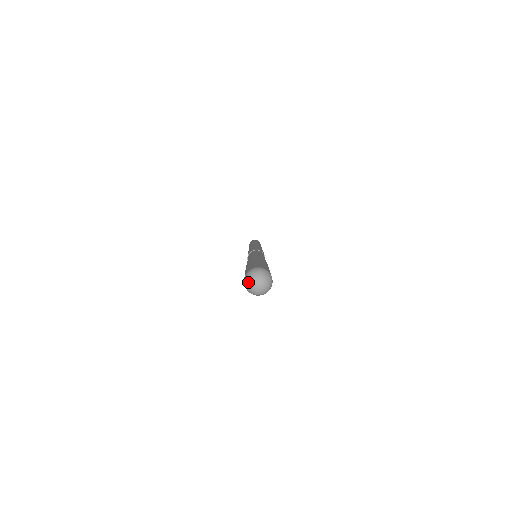
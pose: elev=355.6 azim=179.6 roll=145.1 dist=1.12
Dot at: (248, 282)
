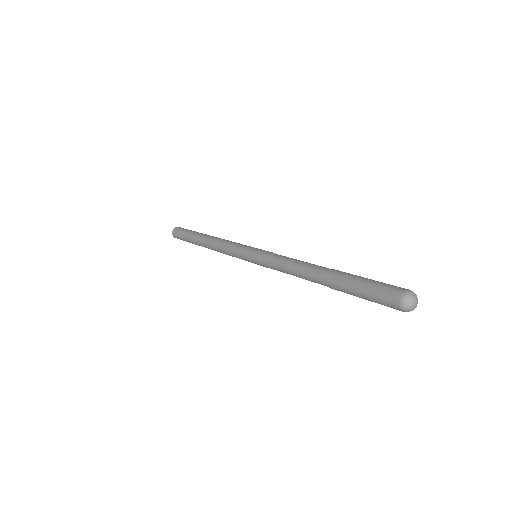
Dot at: (411, 297)
